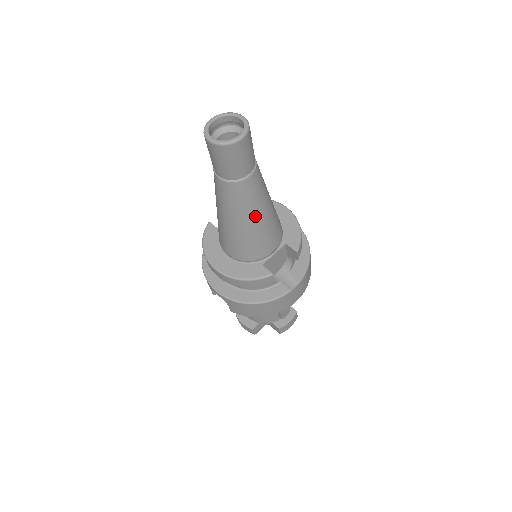
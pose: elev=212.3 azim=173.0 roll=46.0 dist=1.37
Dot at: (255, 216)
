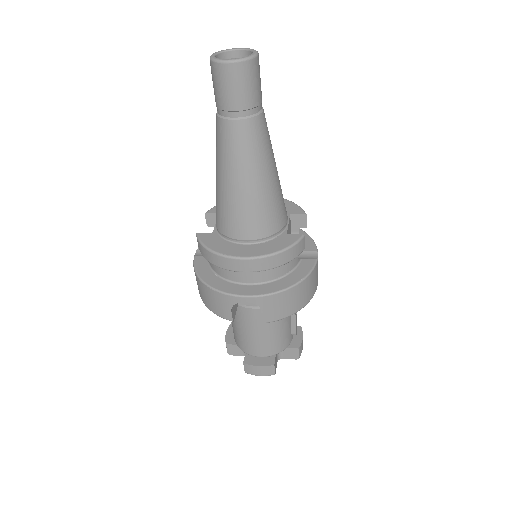
Dot at: (272, 165)
